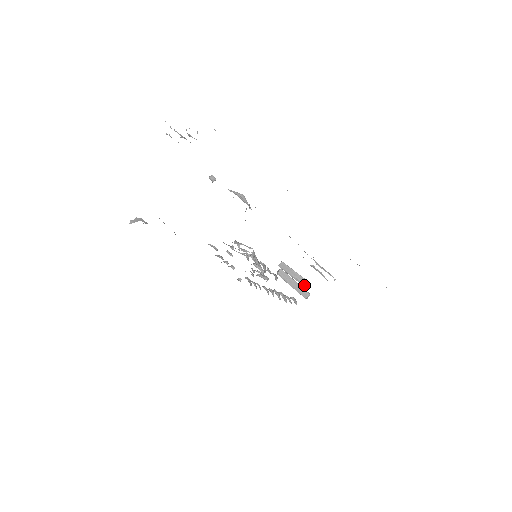
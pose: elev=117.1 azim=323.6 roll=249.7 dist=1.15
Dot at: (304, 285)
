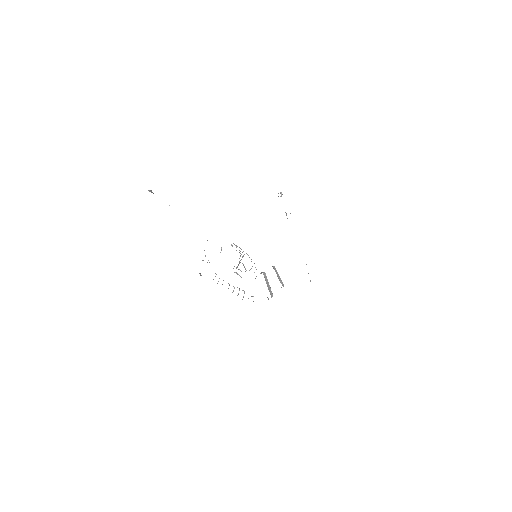
Dot at: (283, 286)
